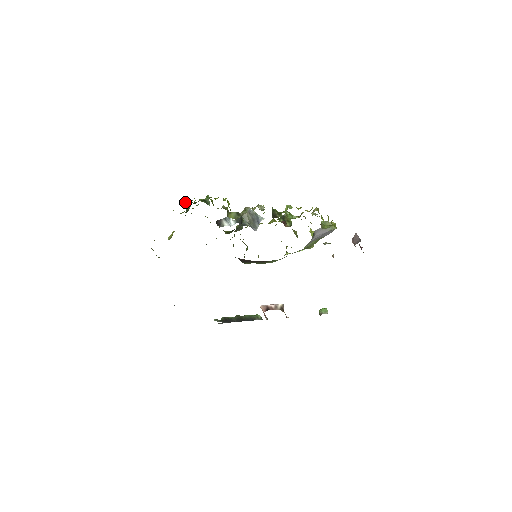
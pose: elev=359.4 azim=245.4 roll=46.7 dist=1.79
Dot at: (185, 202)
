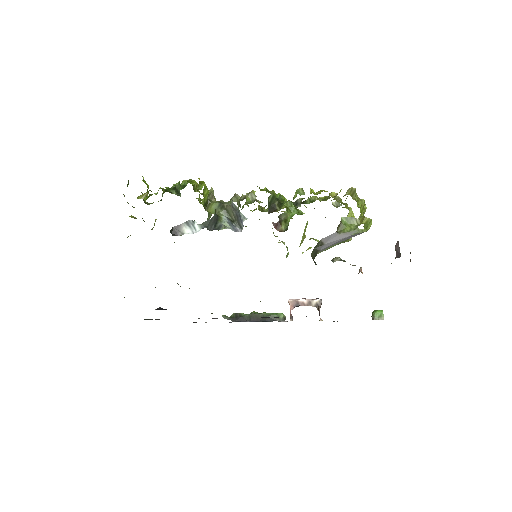
Dot at: (144, 196)
